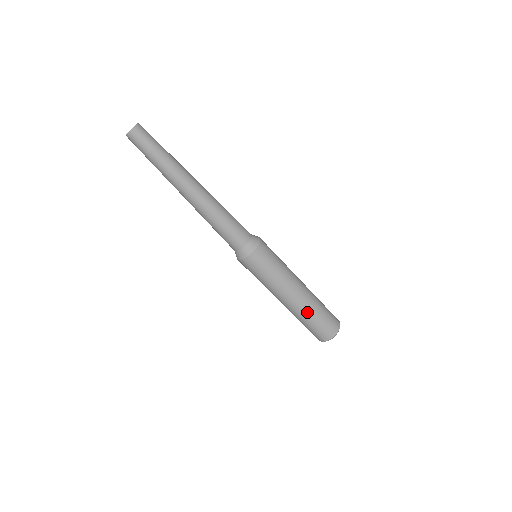
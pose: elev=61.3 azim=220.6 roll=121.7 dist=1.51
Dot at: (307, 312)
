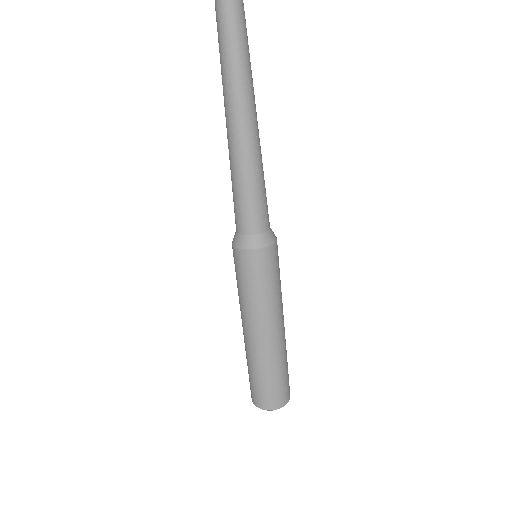
Dot at: (255, 361)
